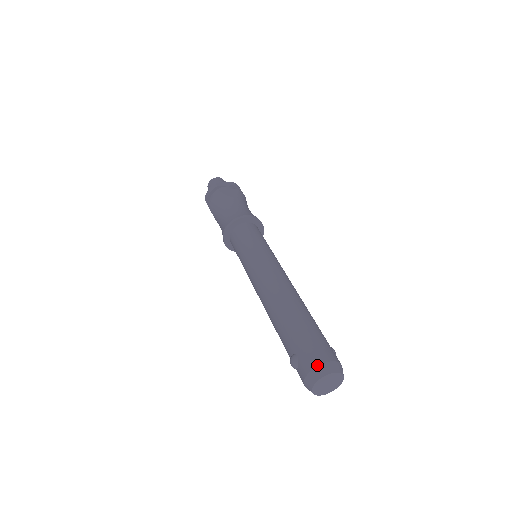
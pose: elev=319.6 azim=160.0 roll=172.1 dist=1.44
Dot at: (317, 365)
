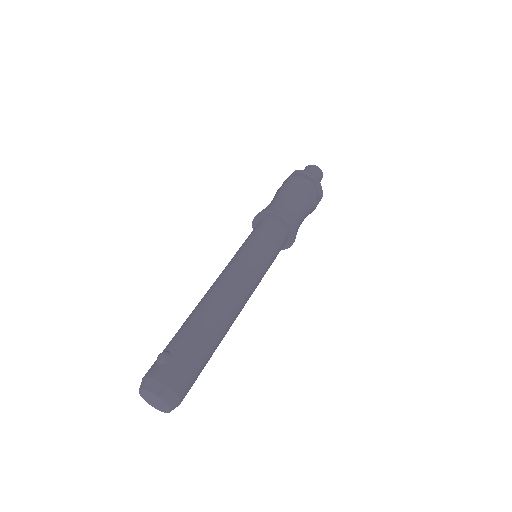
Dot at: (169, 387)
